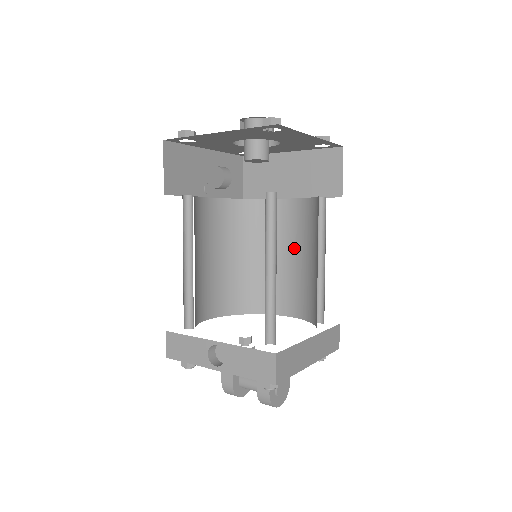
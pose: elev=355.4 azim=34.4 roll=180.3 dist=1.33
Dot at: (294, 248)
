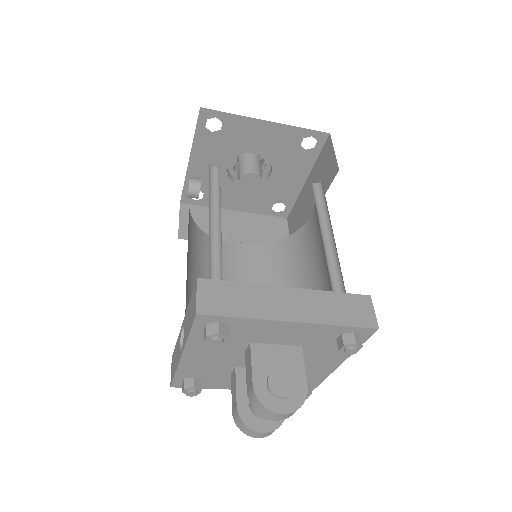
Dot at: (321, 253)
